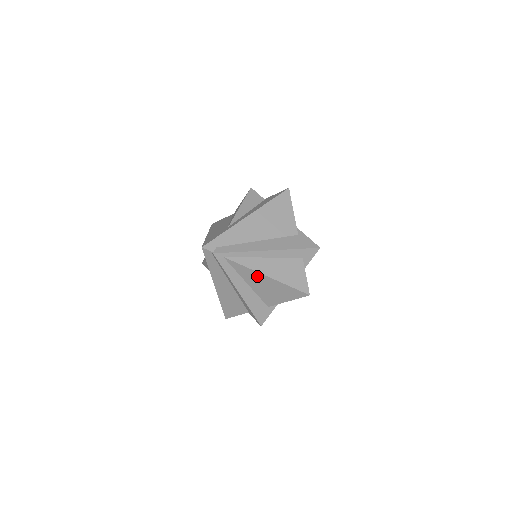
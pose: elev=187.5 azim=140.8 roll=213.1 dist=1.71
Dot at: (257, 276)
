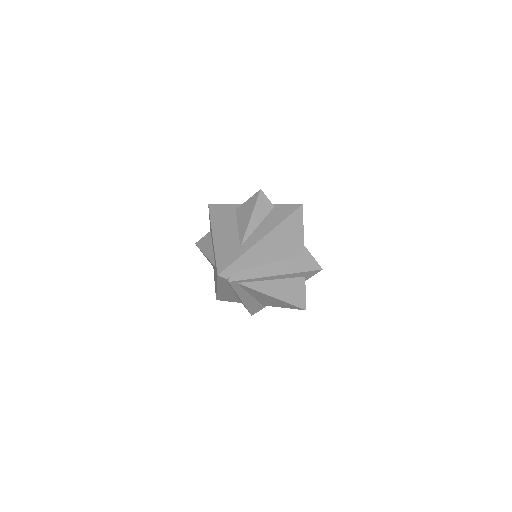
Dot at: (263, 295)
